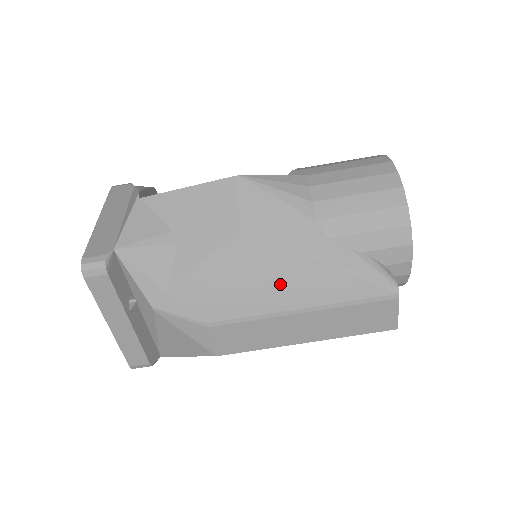
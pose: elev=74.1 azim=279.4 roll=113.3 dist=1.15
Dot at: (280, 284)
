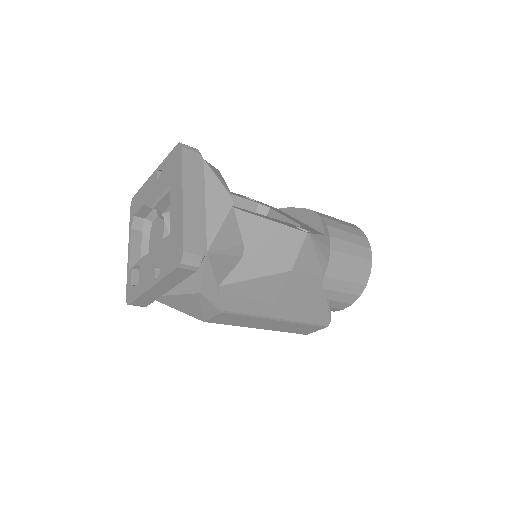
Dot at: (282, 304)
